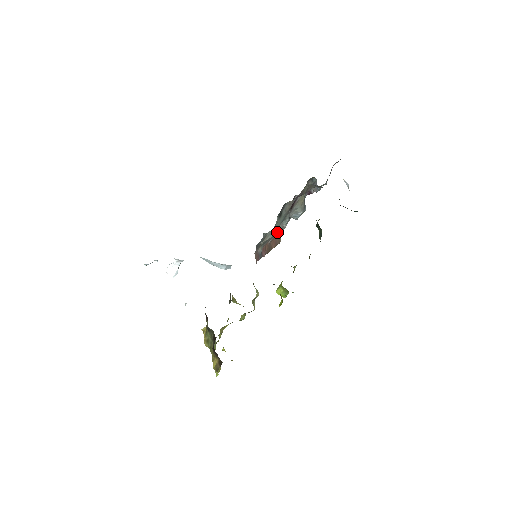
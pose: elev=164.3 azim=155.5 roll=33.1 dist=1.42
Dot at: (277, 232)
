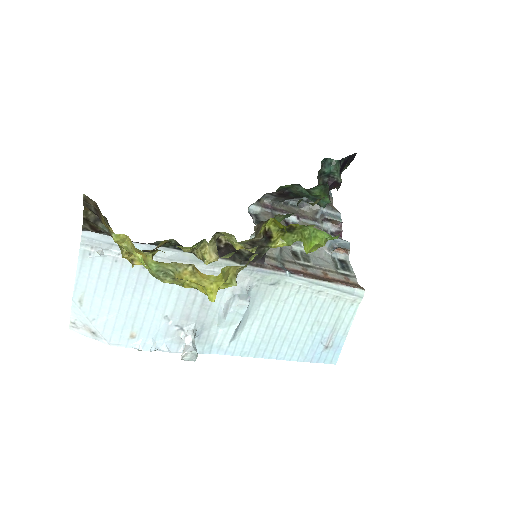
Dot at: (321, 267)
